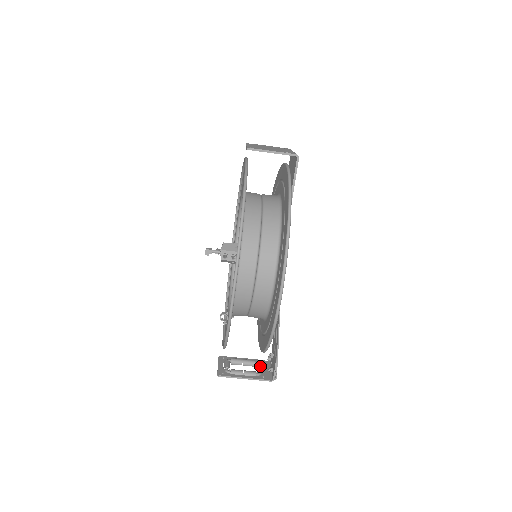
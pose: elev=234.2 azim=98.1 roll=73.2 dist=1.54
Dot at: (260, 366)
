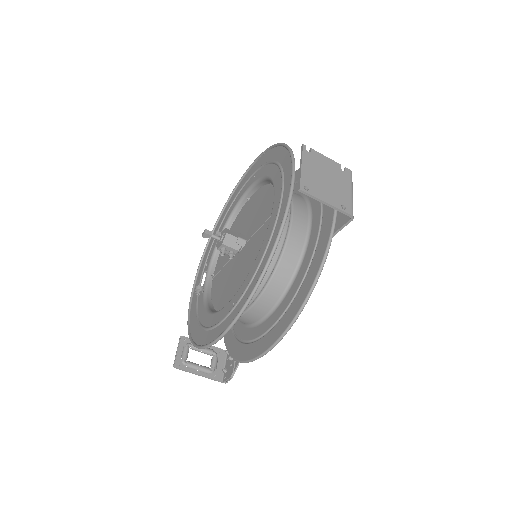
Dot at: (216, 361)
